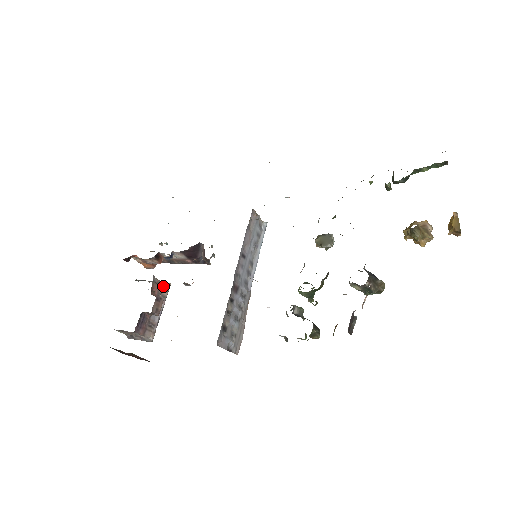
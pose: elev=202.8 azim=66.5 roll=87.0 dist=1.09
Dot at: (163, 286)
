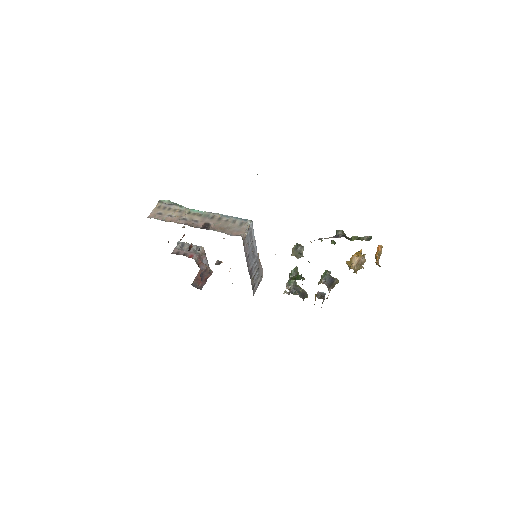
Dot at: (201, 253)
